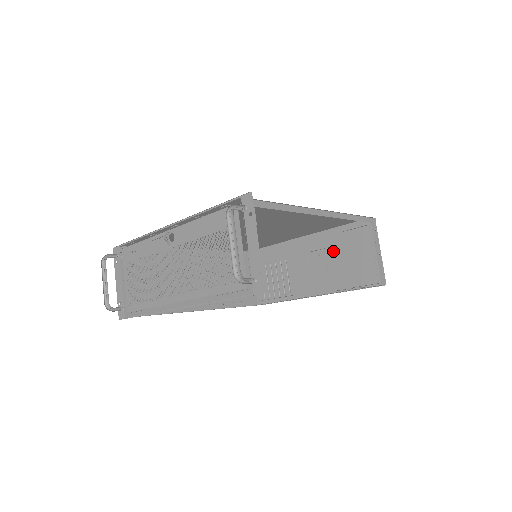
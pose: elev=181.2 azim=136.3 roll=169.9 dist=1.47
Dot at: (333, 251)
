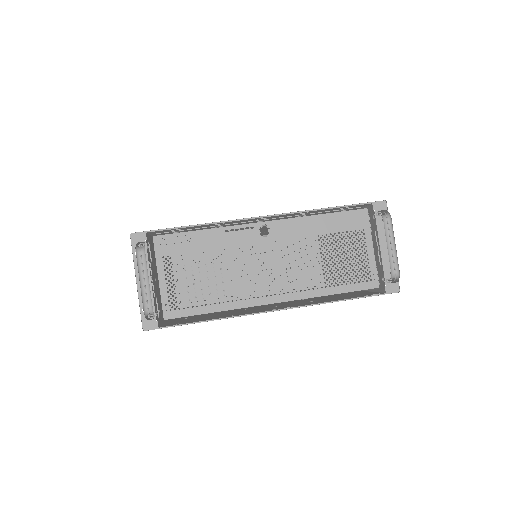
Dot at: occluded
